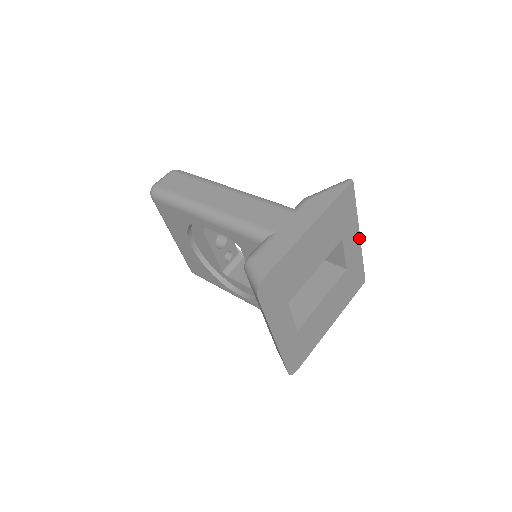
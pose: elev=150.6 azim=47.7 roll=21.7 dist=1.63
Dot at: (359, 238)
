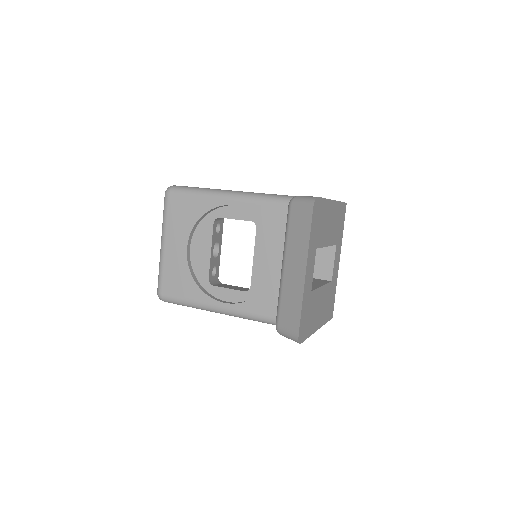
Dot at: occluded
